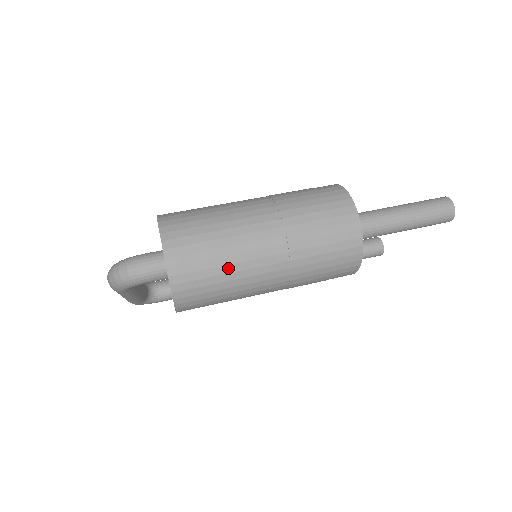
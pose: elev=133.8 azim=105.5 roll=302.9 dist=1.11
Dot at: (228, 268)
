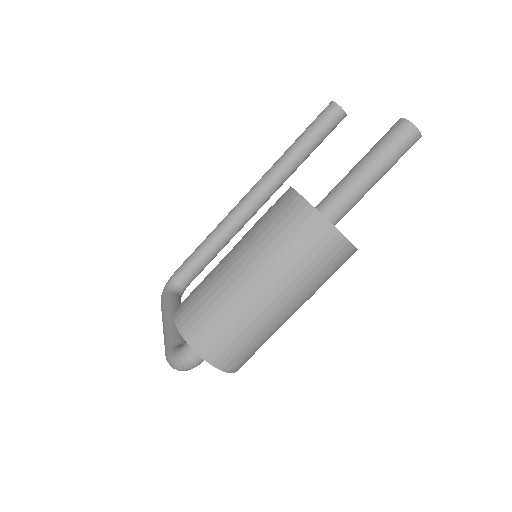
Dot at: (263, 338)
